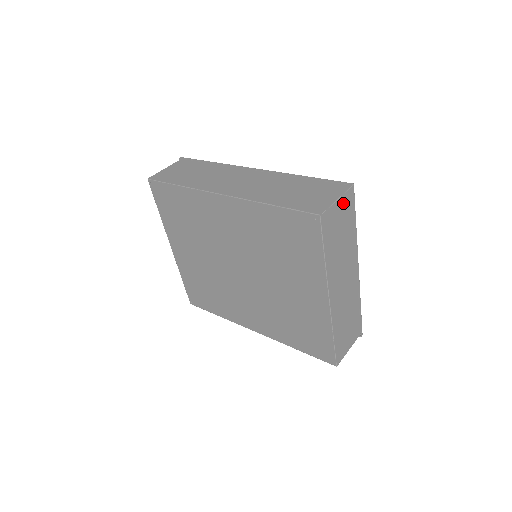
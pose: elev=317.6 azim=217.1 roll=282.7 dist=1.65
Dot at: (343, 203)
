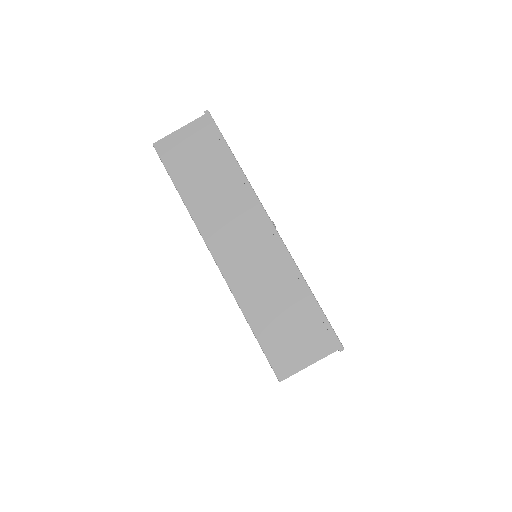
Dot at: occluded
